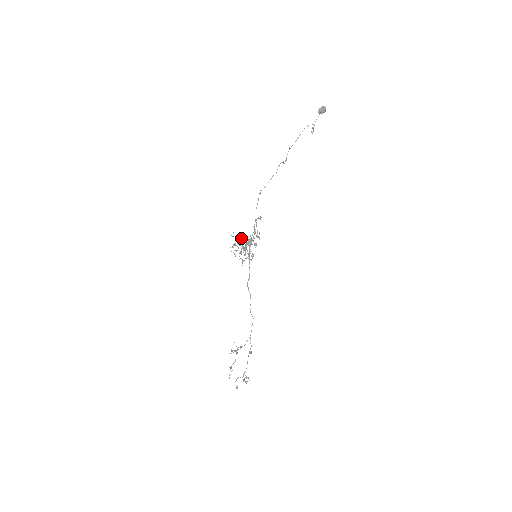
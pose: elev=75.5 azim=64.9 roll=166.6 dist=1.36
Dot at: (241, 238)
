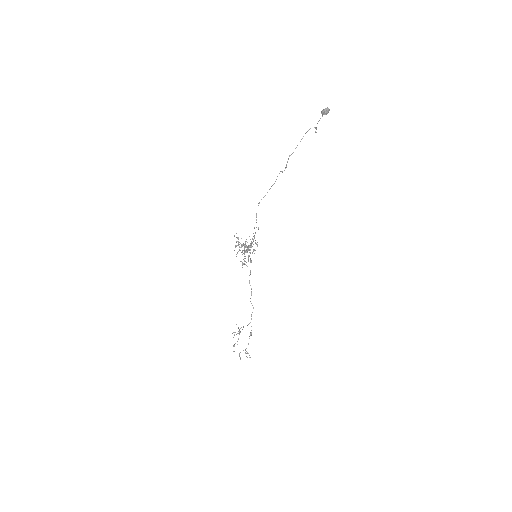
Dot at: (241, 244)
